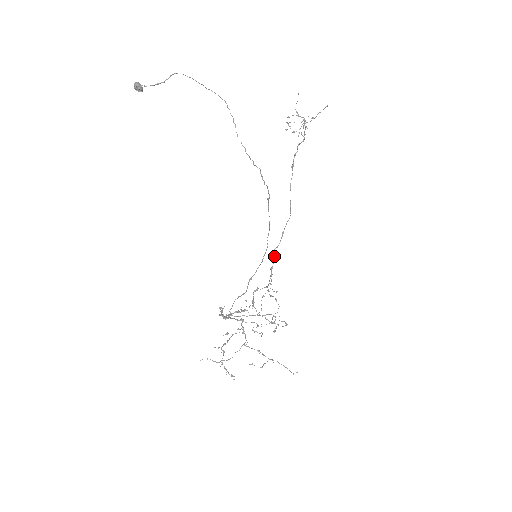
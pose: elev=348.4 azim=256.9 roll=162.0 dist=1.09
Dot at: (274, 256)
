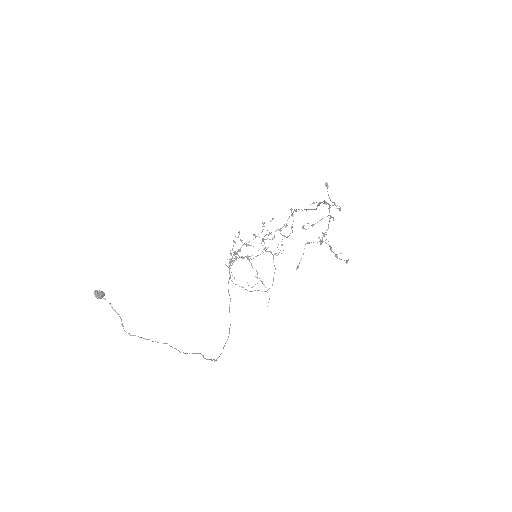
Dot at: (296, 211)
